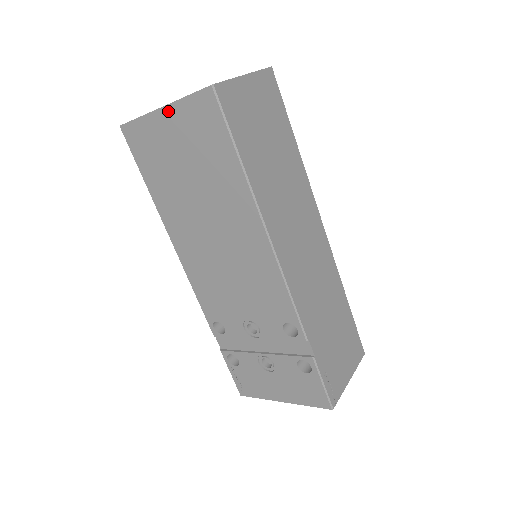
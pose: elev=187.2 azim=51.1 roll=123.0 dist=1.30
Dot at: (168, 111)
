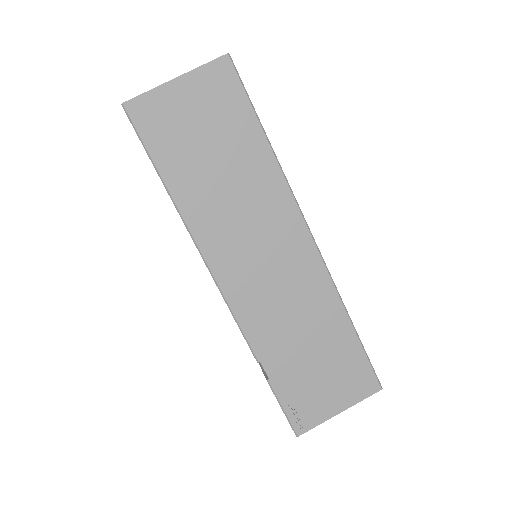
Dot at: occluded
